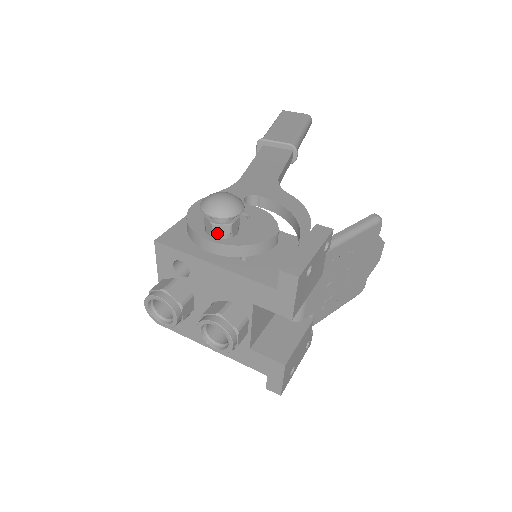
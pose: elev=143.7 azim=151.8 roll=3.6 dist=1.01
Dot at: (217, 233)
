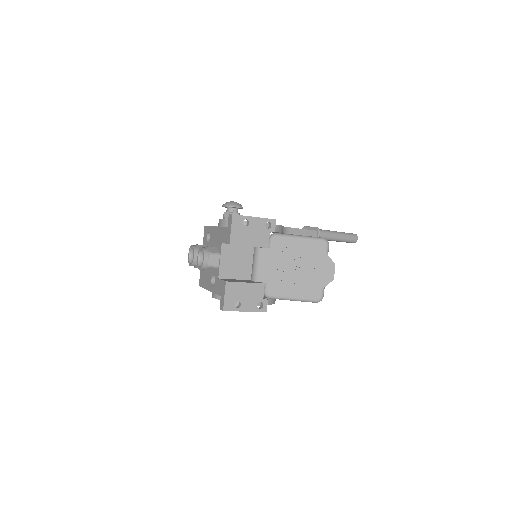
Dot at: (225, 217)
